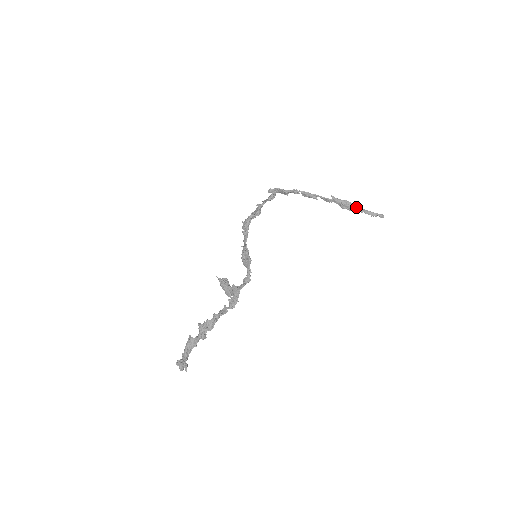
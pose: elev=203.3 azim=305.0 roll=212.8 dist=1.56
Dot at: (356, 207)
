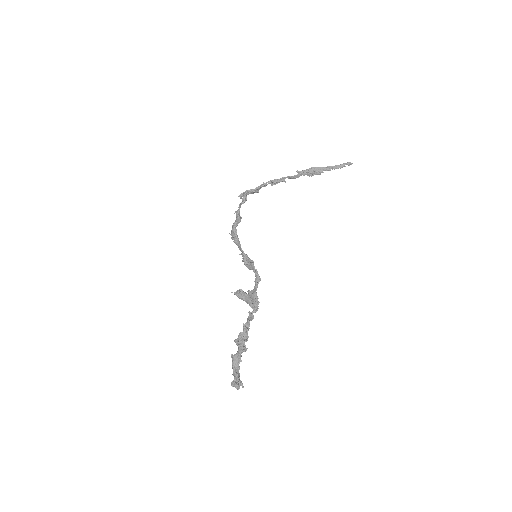
Dot at: (322, 168)
